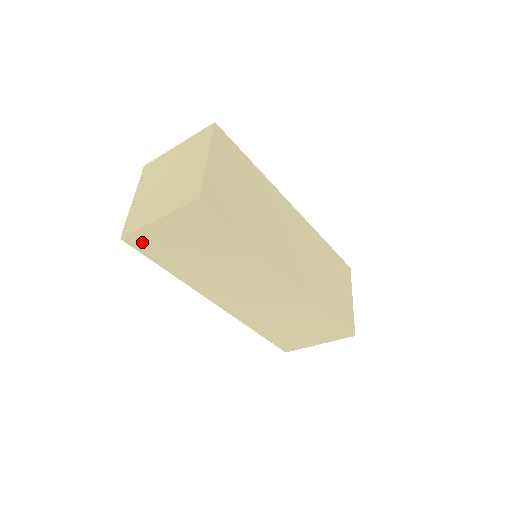
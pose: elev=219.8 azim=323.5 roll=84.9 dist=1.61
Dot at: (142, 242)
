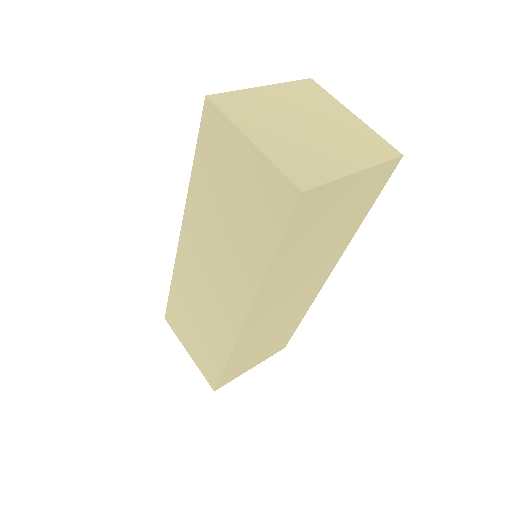
Dot at: (310, 204)
